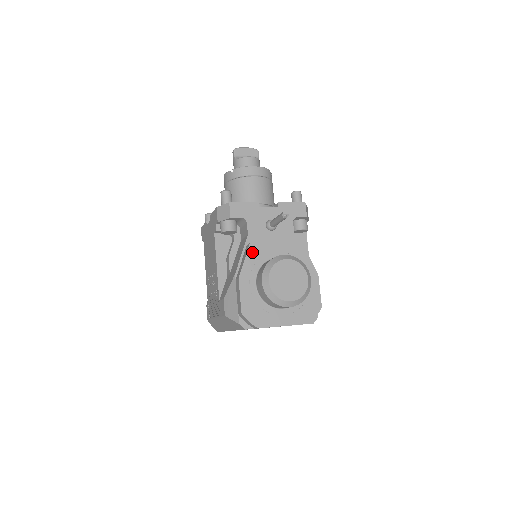
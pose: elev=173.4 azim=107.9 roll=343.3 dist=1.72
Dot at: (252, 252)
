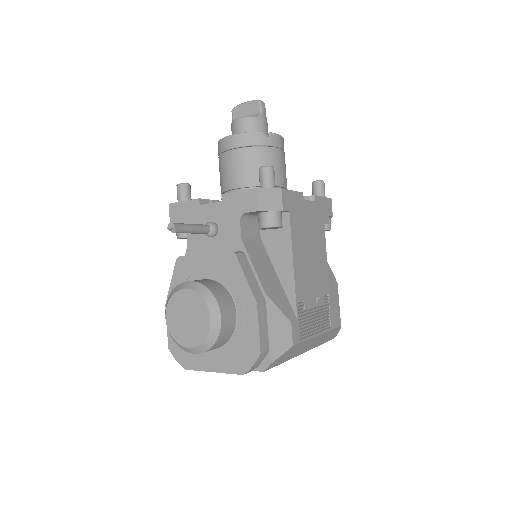
Dot at: (178, 271)
